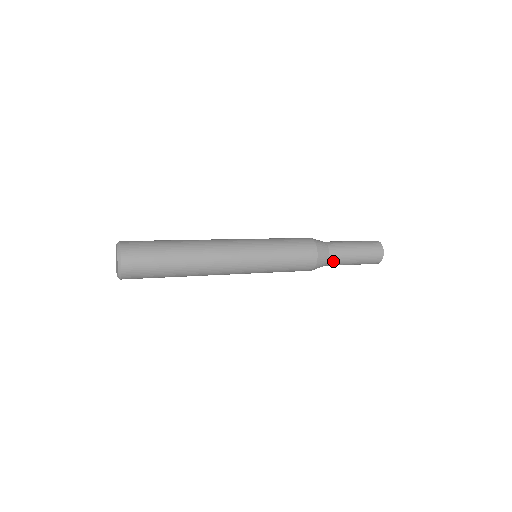
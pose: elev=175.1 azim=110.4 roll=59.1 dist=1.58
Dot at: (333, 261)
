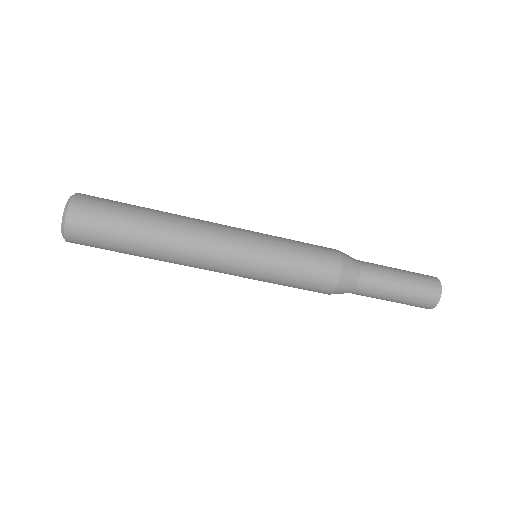
Dot at: (366, 266)
